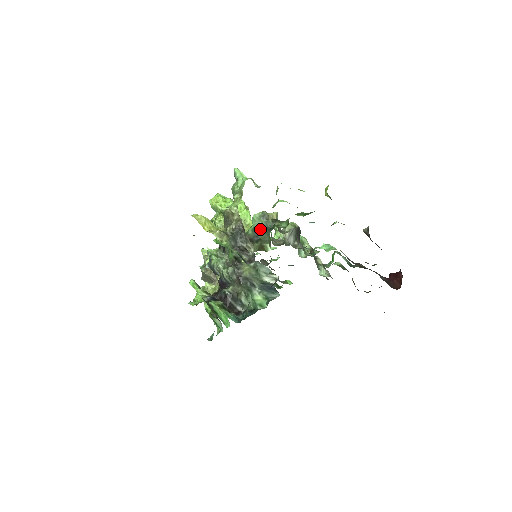
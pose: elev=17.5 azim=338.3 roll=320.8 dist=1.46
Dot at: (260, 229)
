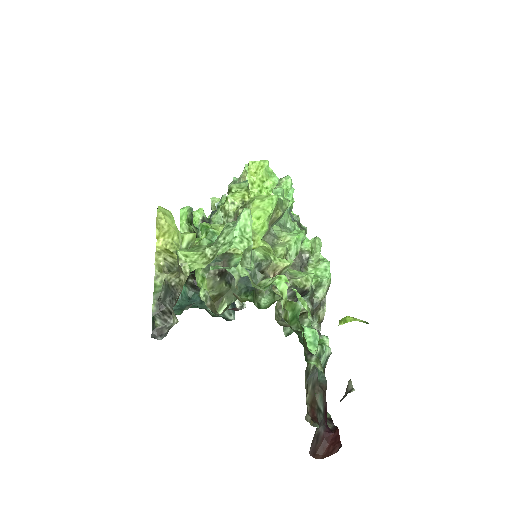
Dot at: occluded
